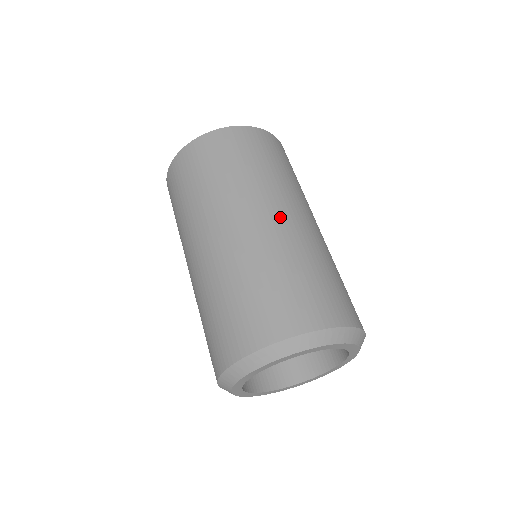
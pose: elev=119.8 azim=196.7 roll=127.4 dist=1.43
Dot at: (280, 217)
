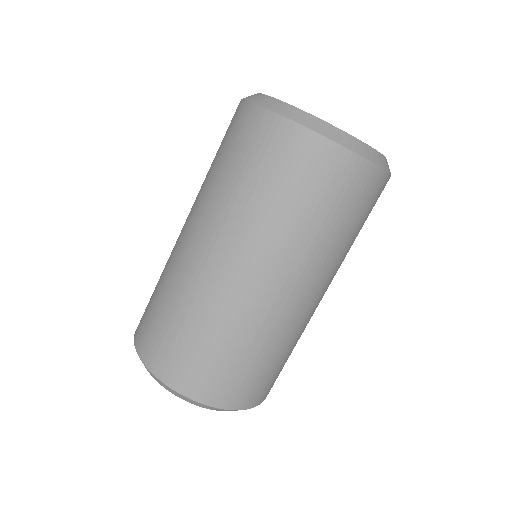
Dot at: (270, 292)
